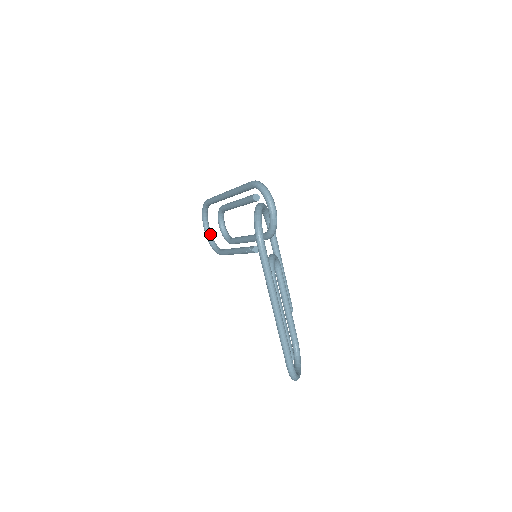
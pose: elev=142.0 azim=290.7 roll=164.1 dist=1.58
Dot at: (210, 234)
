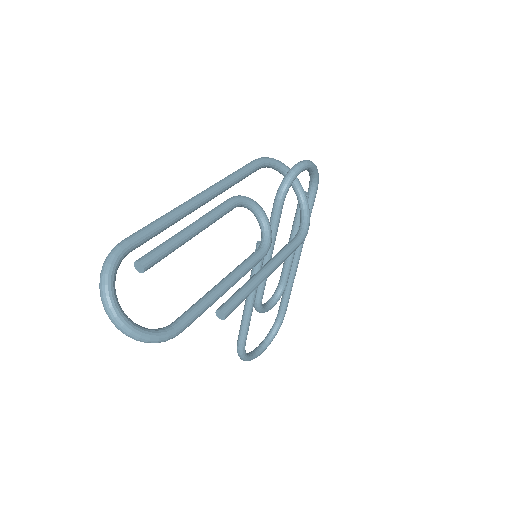
Dot at: (254, 352)
